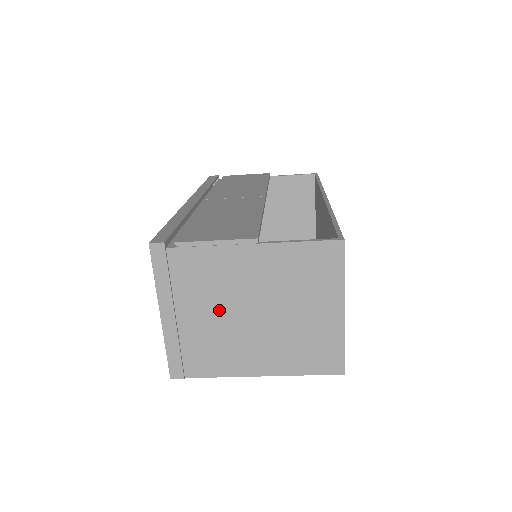
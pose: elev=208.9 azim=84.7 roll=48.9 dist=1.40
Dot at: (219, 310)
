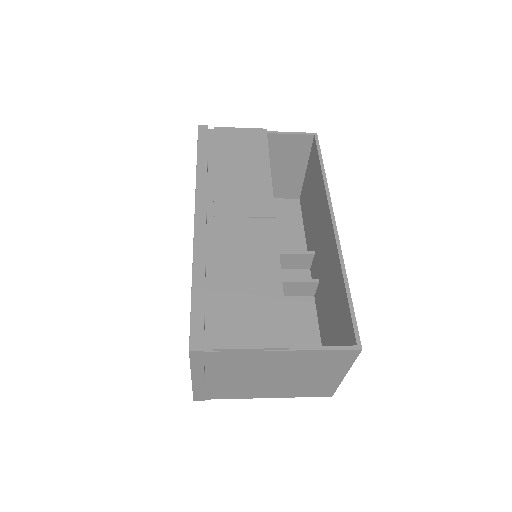
Dot at: (243, 376)
